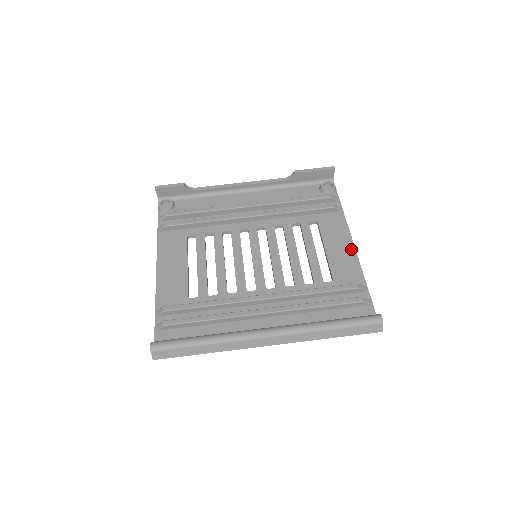
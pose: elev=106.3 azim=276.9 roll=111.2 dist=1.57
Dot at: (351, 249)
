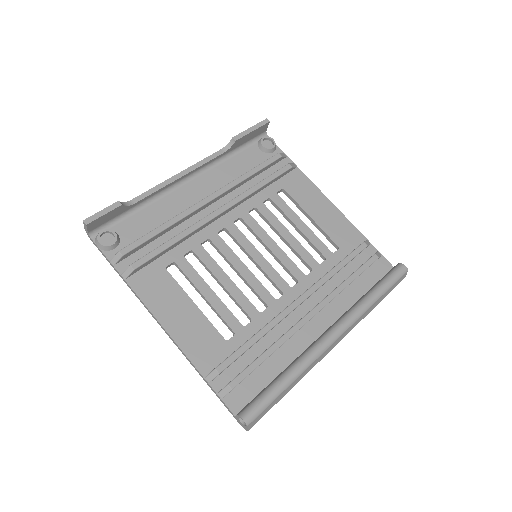
Dot at: (331, 207)
